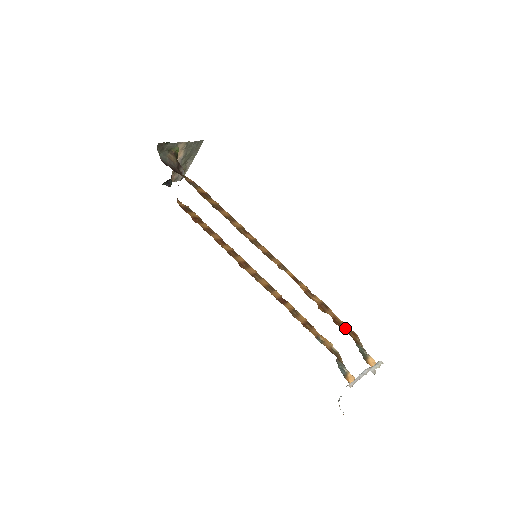
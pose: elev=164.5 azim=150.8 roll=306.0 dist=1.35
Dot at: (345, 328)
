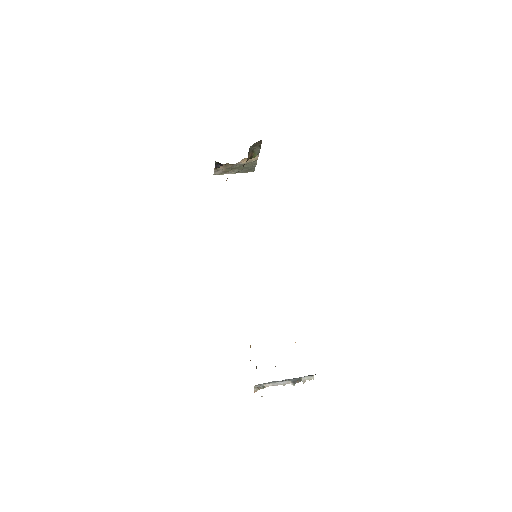
Dot at: occluded
